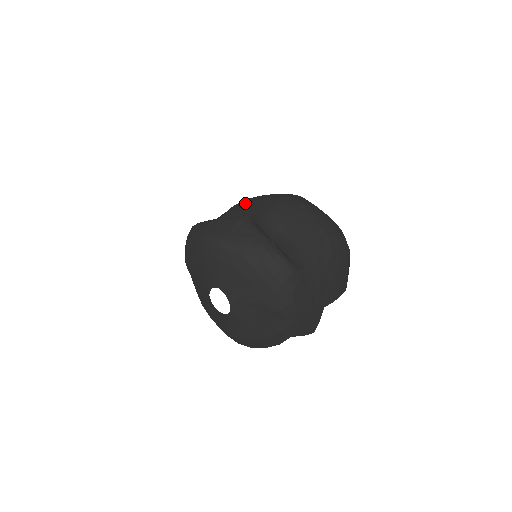
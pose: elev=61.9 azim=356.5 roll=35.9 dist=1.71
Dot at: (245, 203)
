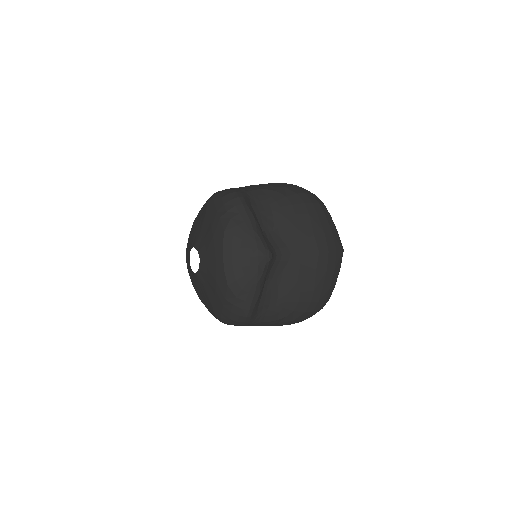
Dot at: (301, 213)
